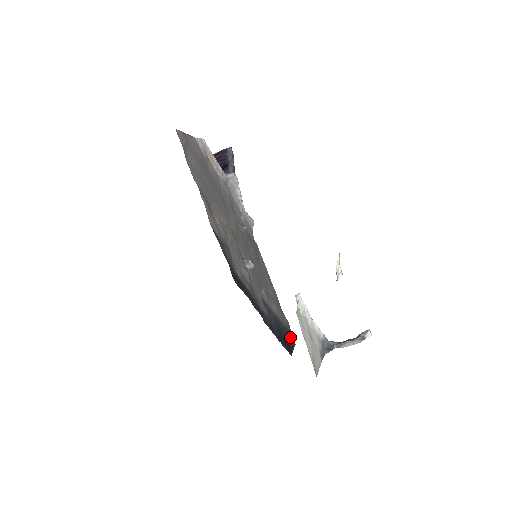
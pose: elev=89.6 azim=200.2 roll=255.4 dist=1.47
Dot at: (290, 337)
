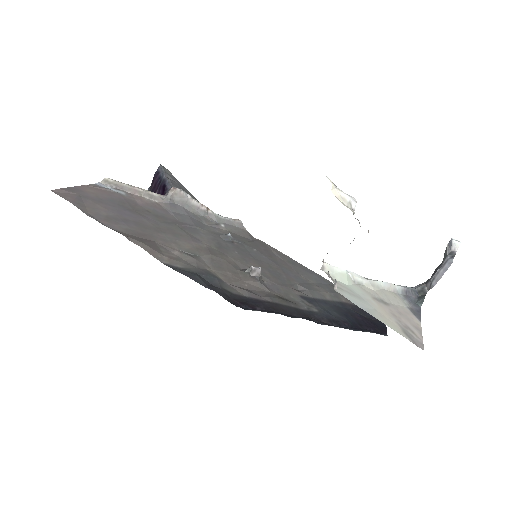
Dot at: occluded
